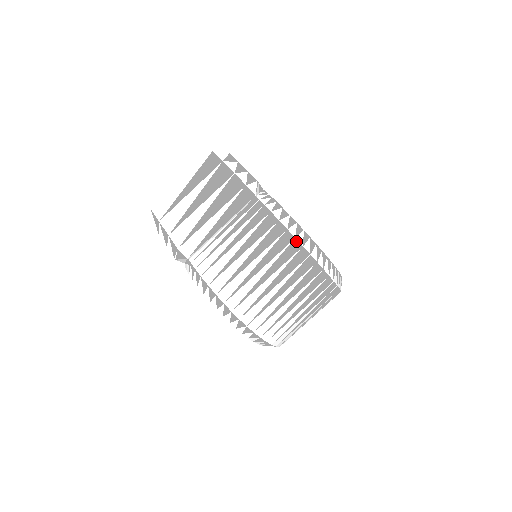
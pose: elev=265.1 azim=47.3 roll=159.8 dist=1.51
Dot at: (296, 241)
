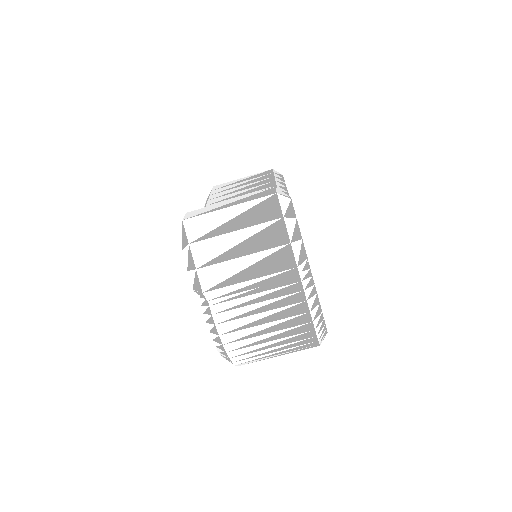
Dot at: (314, 332)
